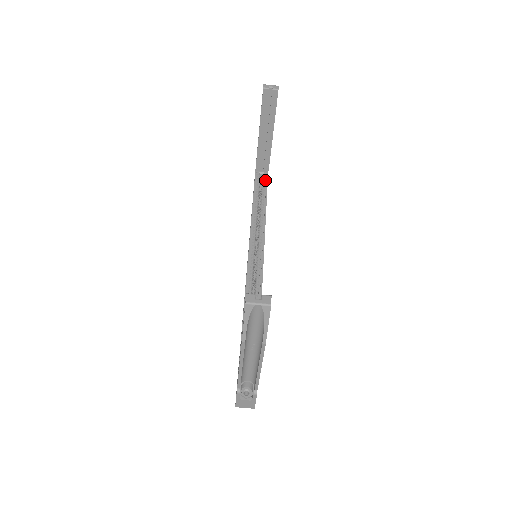
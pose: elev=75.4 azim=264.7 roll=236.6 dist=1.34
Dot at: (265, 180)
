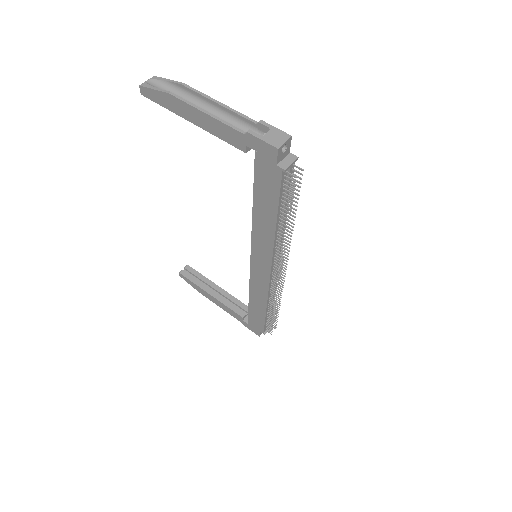
Dot at: occluded
